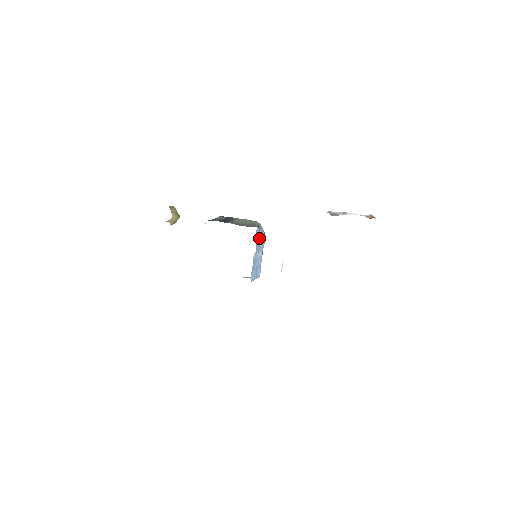
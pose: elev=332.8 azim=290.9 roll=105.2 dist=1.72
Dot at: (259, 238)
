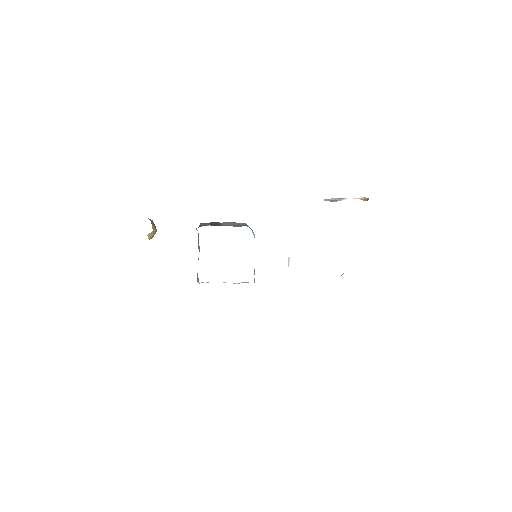
Dot at: occluded
